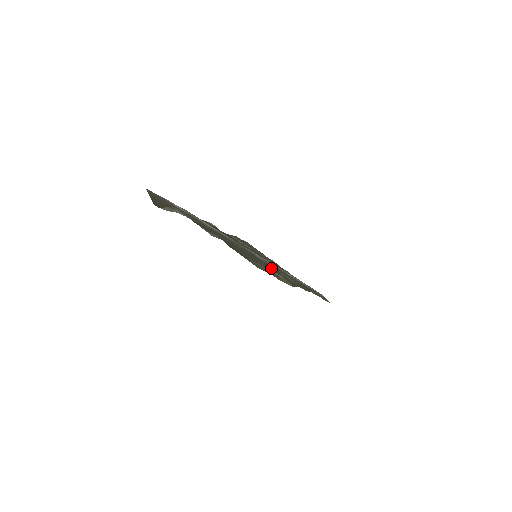
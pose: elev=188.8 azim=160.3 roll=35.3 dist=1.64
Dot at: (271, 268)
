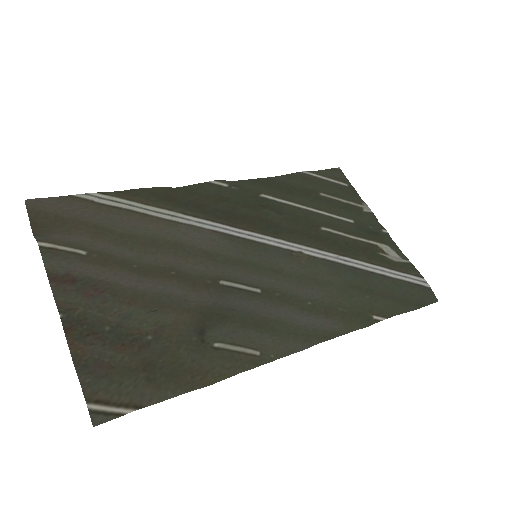
Dot at: (226, 314)
